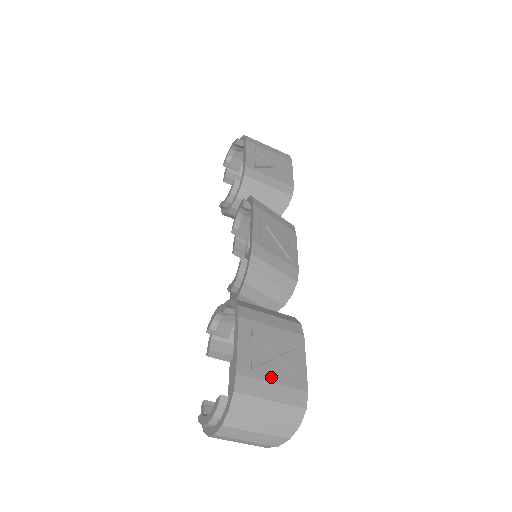
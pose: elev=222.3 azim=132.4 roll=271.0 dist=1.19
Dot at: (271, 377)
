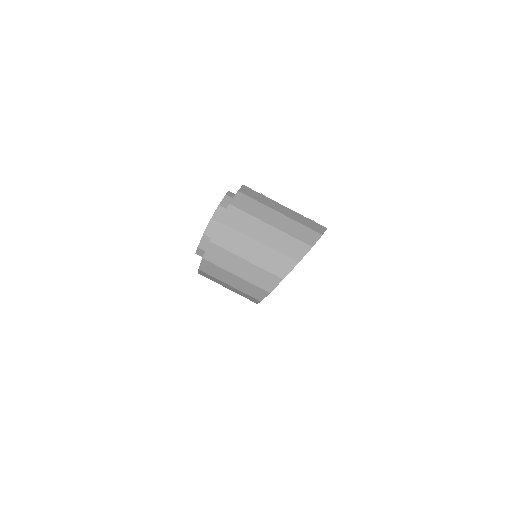
Dot at: occluded
